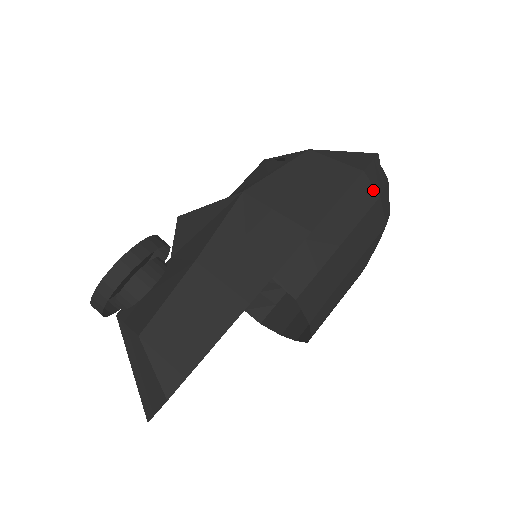
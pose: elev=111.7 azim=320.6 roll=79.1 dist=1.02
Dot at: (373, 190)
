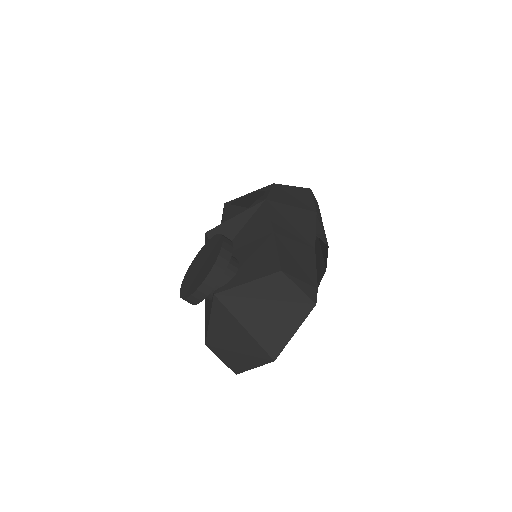
Dot at: occluded
